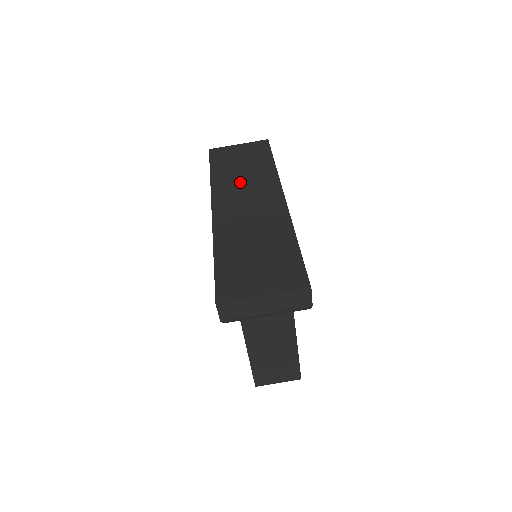
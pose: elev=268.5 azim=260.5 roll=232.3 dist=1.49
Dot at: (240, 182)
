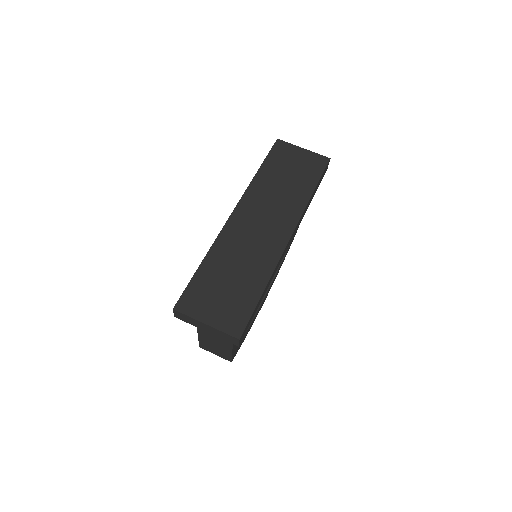
Dot at: (272, 197)
